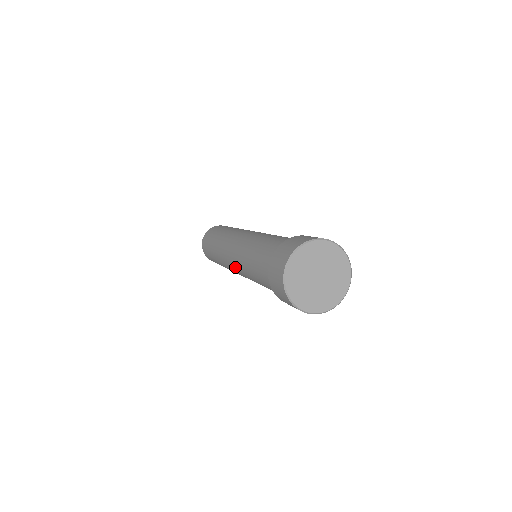
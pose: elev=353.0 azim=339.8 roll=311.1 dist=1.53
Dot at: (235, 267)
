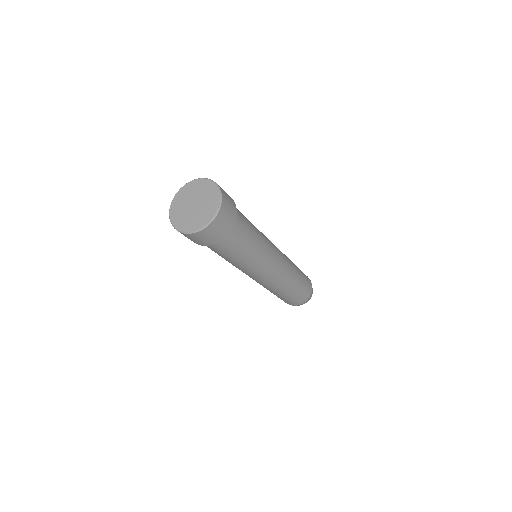
Dot at: (253, 276)
